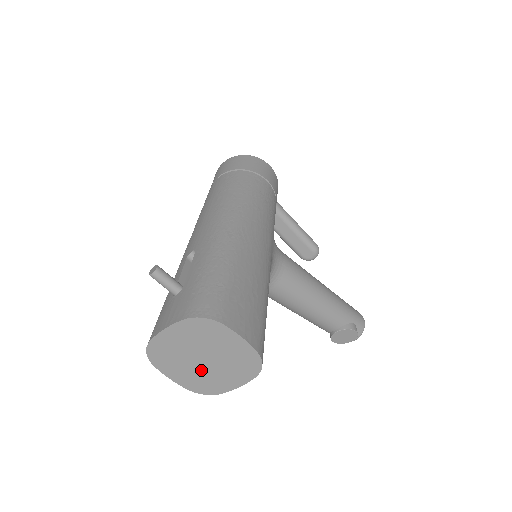
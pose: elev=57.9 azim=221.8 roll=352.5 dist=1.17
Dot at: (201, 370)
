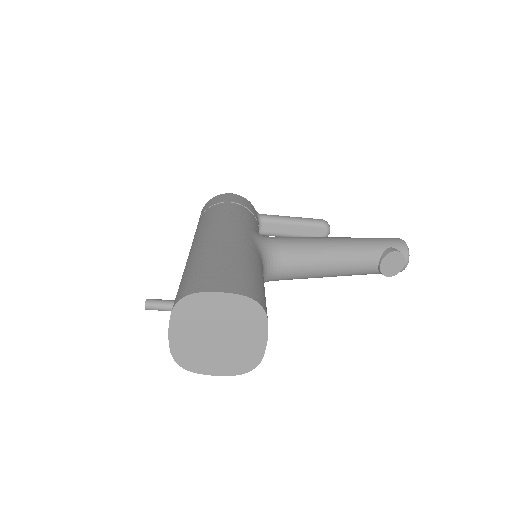
Dot at: (227, 348)
